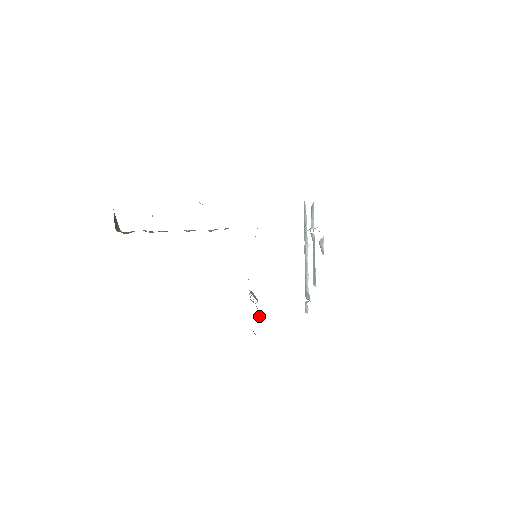
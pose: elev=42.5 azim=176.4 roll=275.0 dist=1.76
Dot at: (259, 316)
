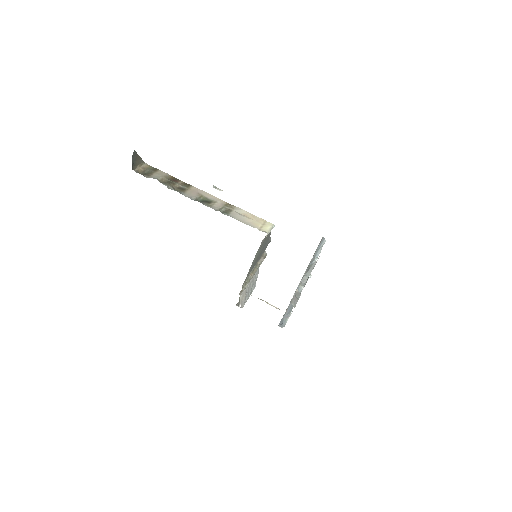
Dot at: (239, 303)
